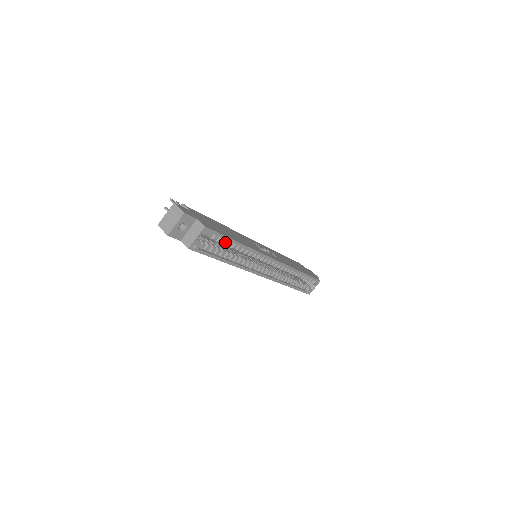
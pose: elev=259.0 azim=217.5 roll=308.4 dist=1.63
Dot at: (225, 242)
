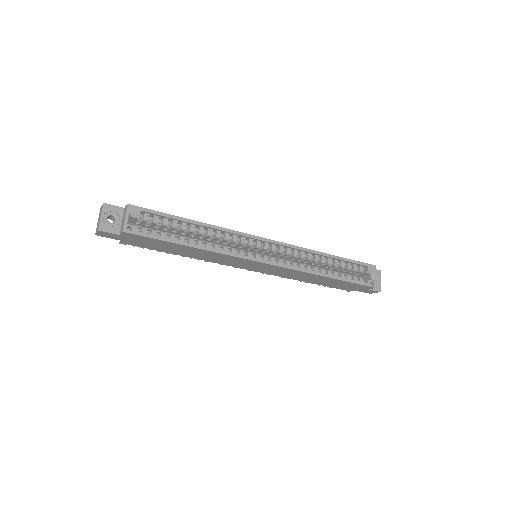
Dot at: (174, 223)
